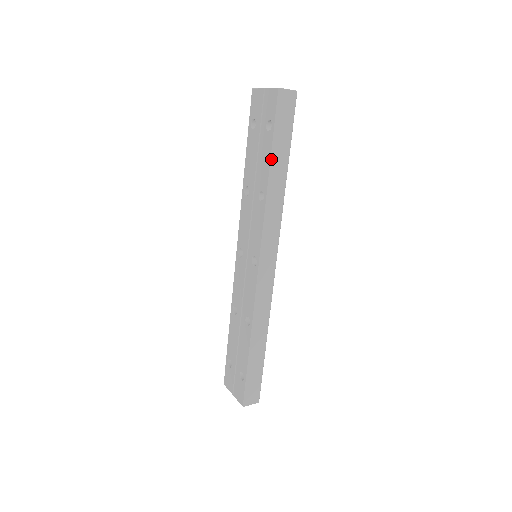
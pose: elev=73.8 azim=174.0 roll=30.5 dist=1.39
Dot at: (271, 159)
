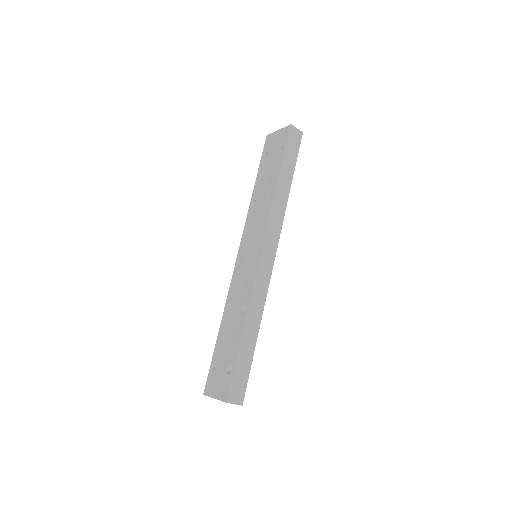
Dot at: (281, 170)
